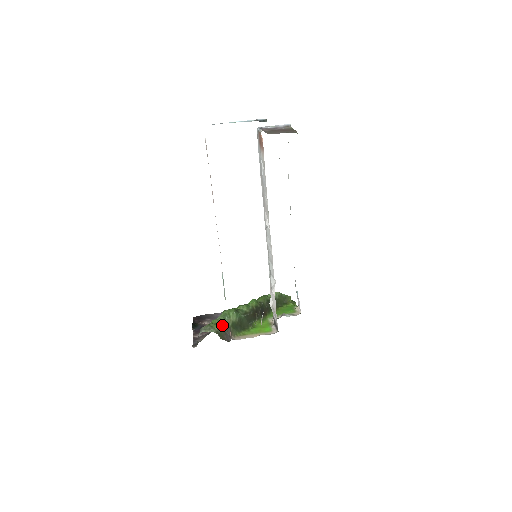
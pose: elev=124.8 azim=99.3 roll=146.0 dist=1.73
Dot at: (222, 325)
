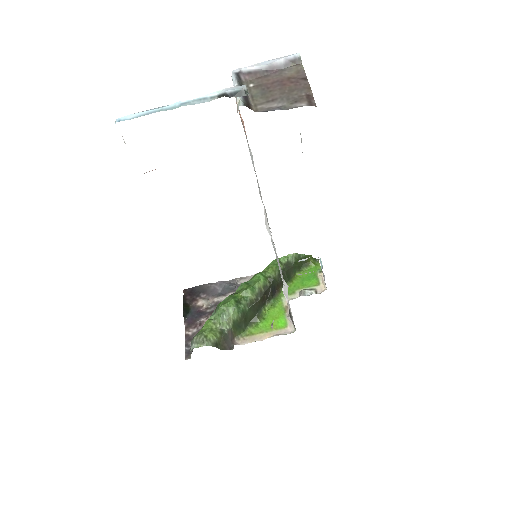
Dot at: (220, 330)
